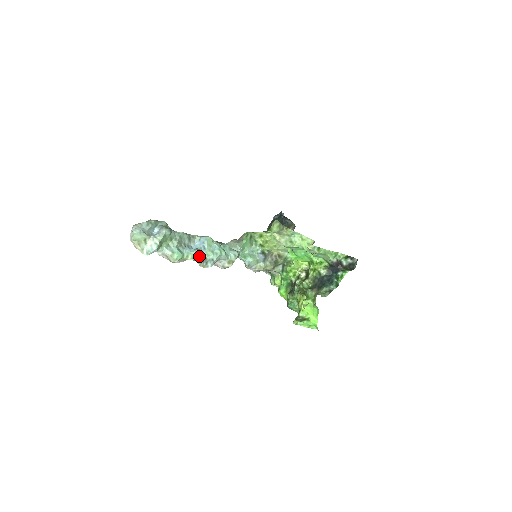
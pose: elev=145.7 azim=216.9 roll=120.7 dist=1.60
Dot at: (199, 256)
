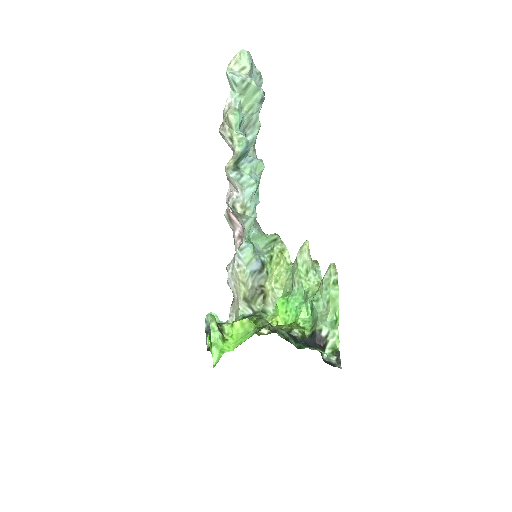
Dot at: (245, 147)
